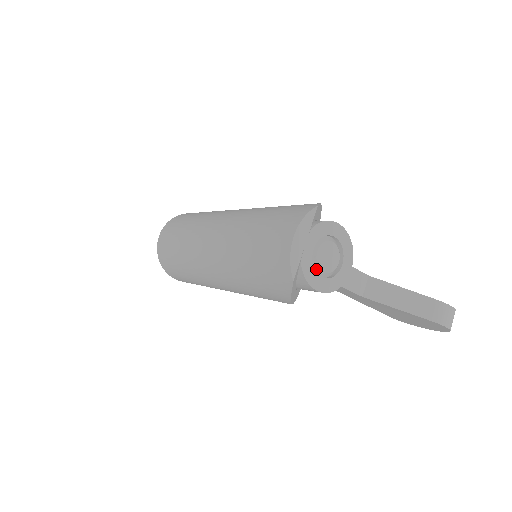
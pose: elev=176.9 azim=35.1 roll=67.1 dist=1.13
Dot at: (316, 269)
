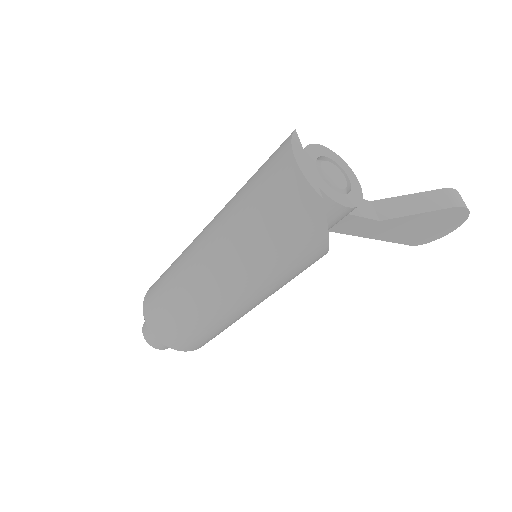
Dot at: (332, 189)
